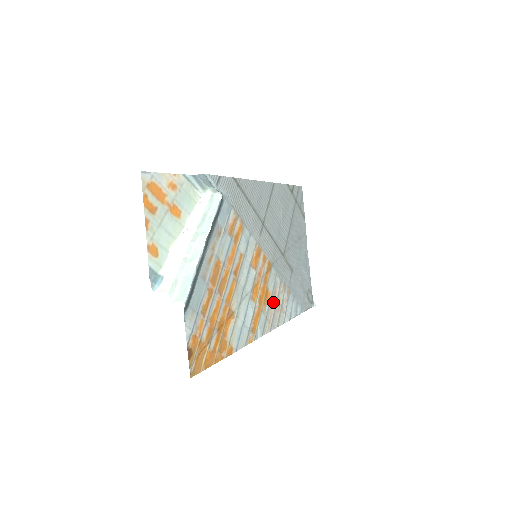
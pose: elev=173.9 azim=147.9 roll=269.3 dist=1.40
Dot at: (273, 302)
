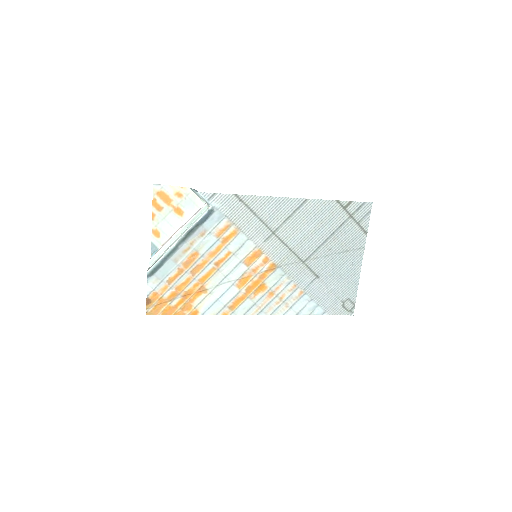
Dot at: (271, 295)
